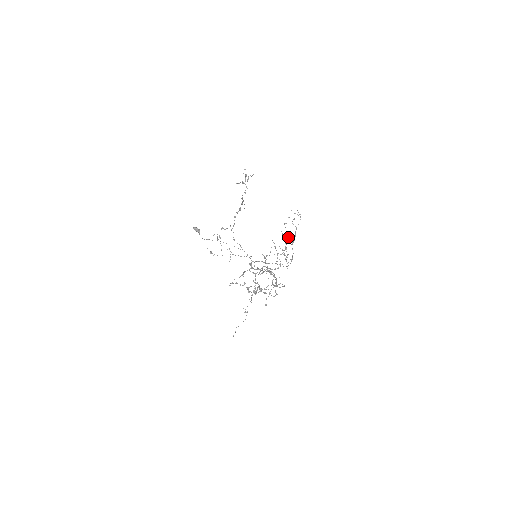
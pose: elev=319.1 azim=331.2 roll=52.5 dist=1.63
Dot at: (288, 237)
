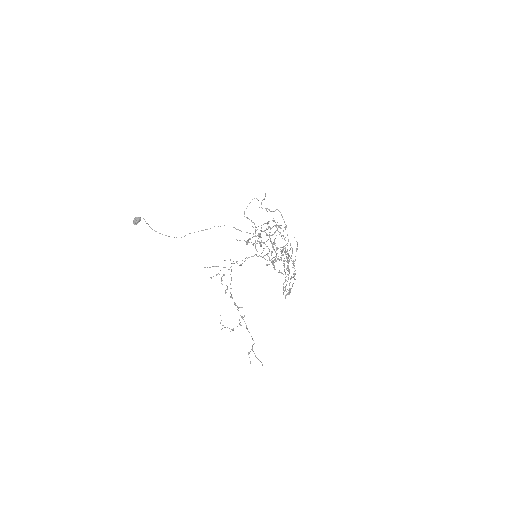
Dot at: occluded
